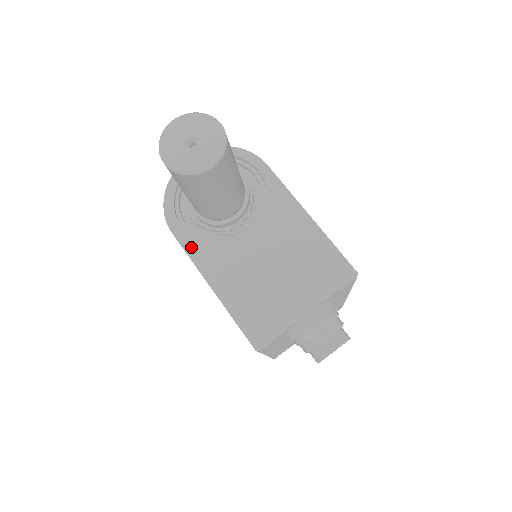
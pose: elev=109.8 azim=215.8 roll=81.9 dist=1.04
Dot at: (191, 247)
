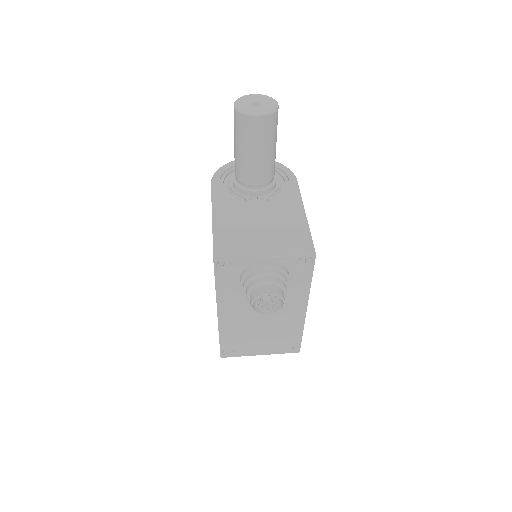
Dot at: (217, 194)
